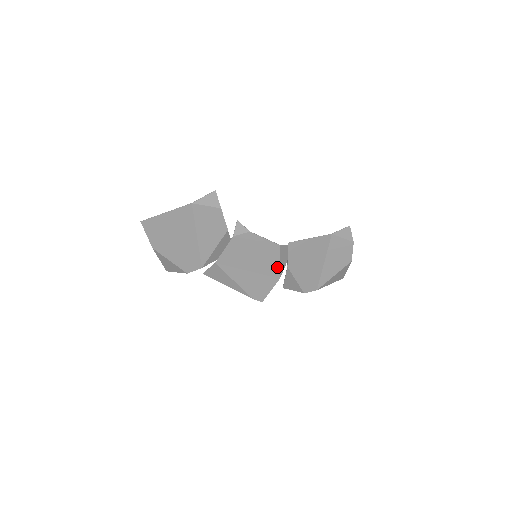
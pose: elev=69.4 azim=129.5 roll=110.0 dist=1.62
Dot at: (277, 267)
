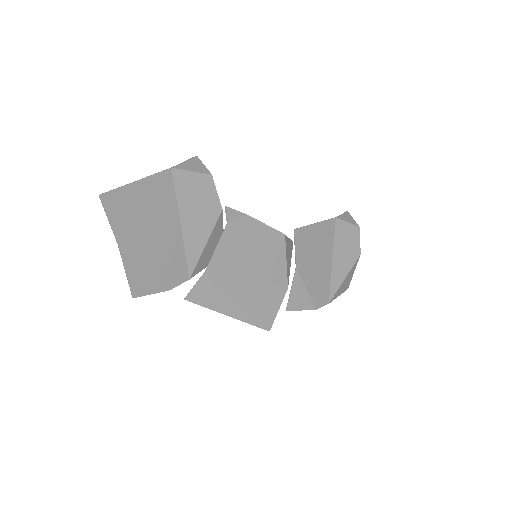
Dot at: (283, 270)
